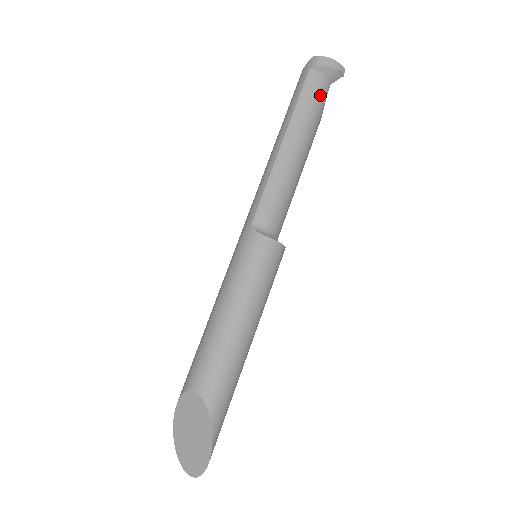
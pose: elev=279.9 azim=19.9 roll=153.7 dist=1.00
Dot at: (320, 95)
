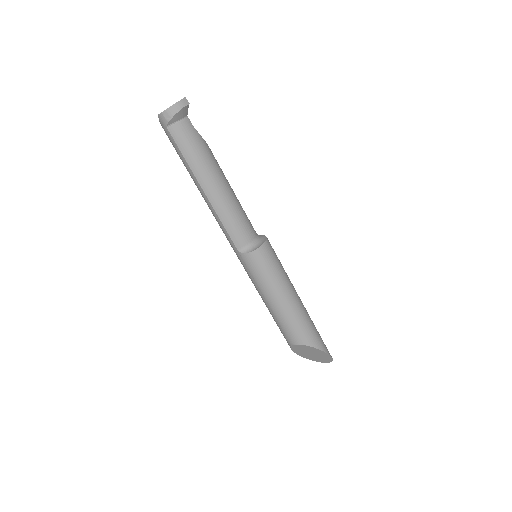
Dot at: (190, 135)
